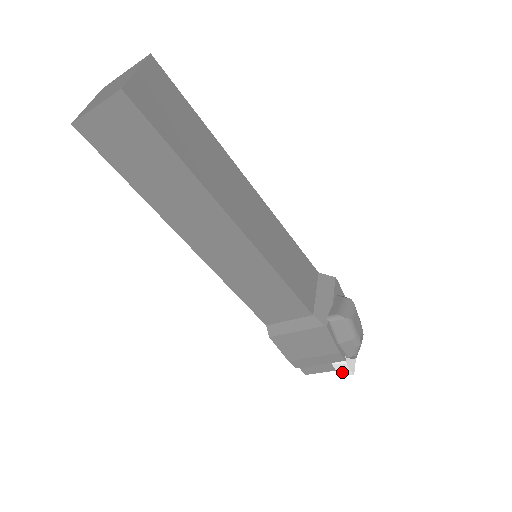
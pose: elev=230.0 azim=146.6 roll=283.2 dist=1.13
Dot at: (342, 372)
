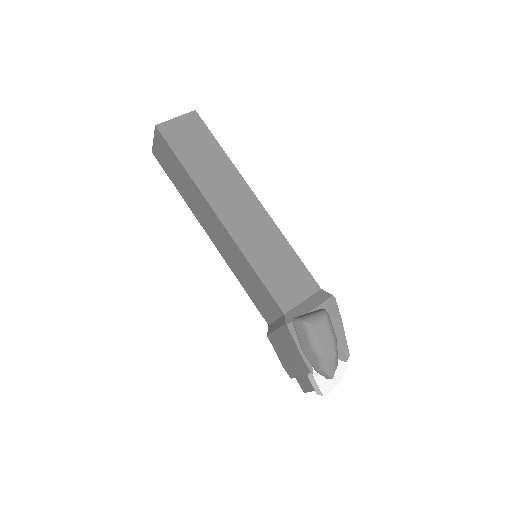
Dot at: (317, 390)
